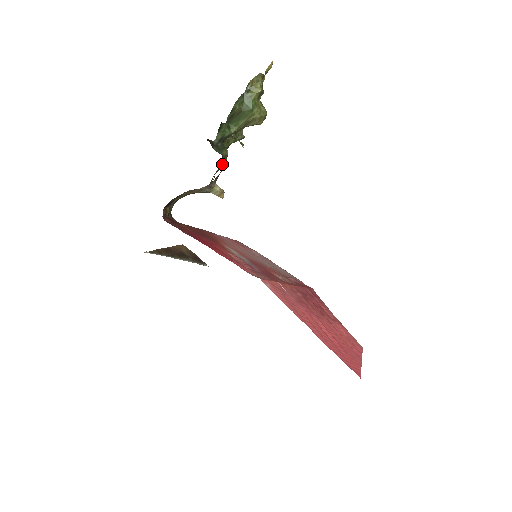
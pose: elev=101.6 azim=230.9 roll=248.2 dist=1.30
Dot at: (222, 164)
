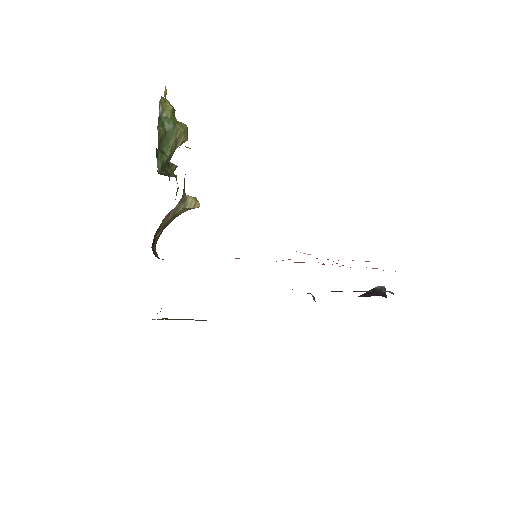
Dot at: occluded
